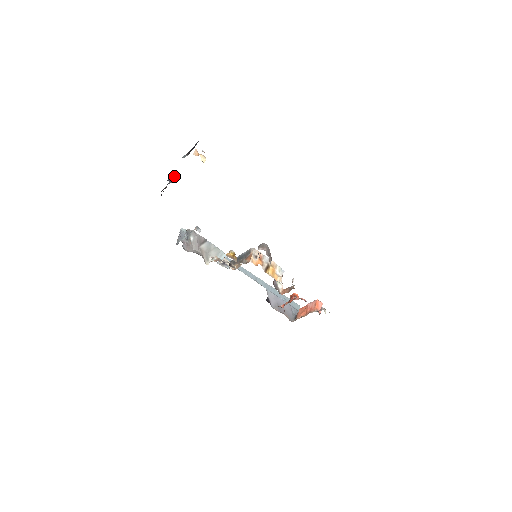
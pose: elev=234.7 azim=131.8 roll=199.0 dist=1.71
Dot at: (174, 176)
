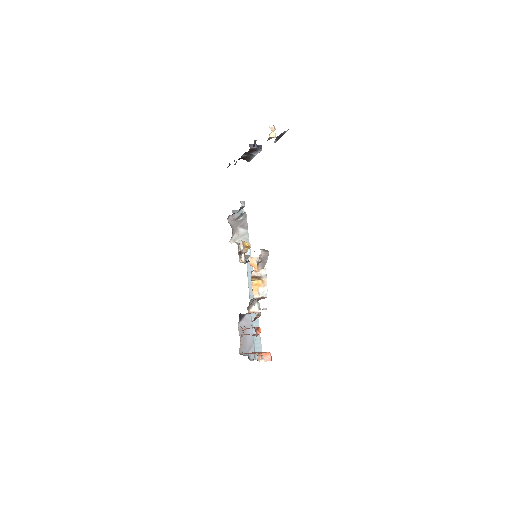
Dot at: (258, 148)
